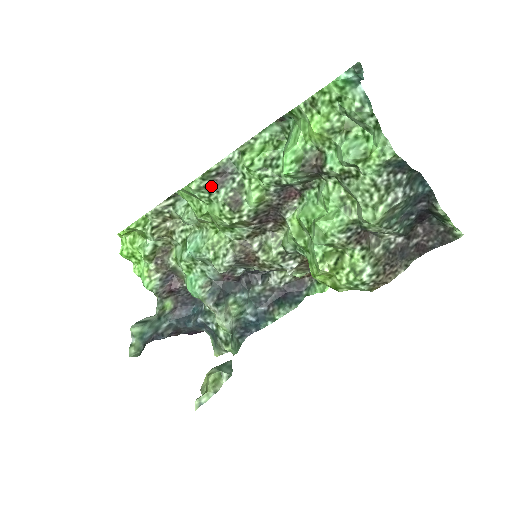
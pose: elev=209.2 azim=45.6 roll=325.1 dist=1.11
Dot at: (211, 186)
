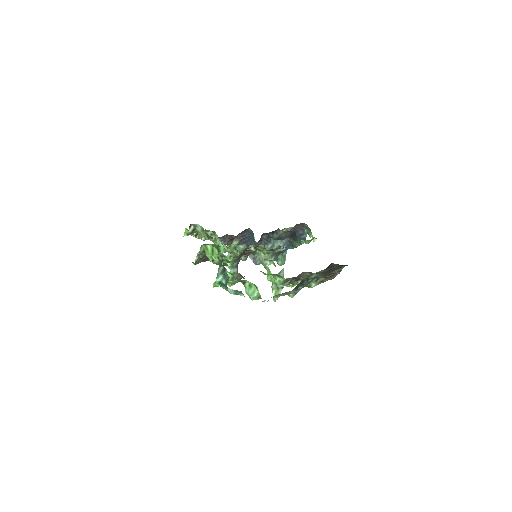
Dot at: (203, 261)
